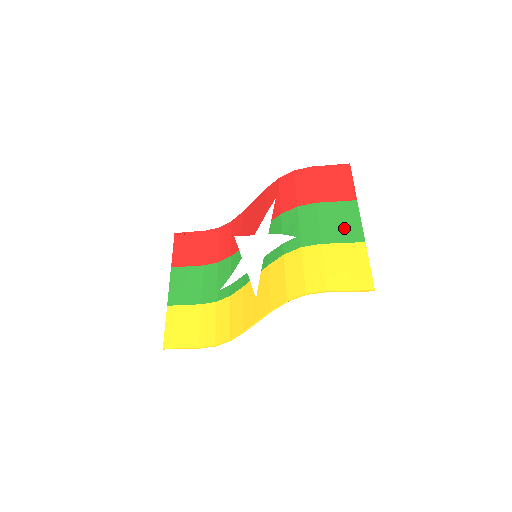
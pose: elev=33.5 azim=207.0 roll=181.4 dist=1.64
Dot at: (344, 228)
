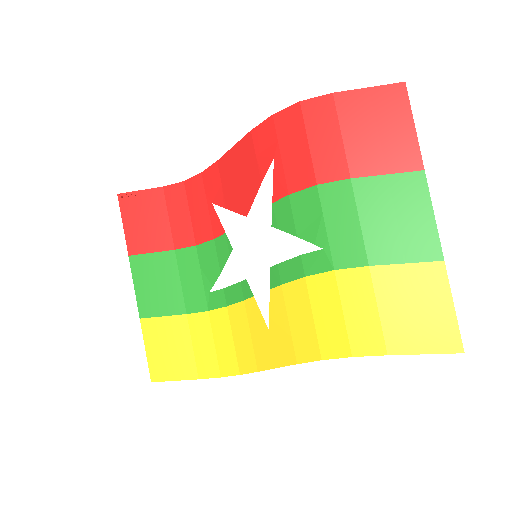
Dot at: (405, 233)
